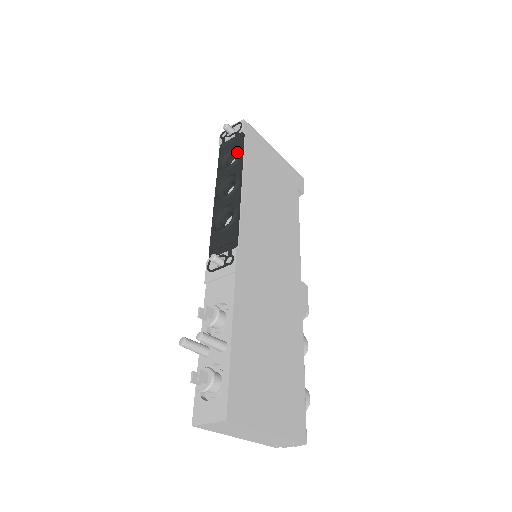
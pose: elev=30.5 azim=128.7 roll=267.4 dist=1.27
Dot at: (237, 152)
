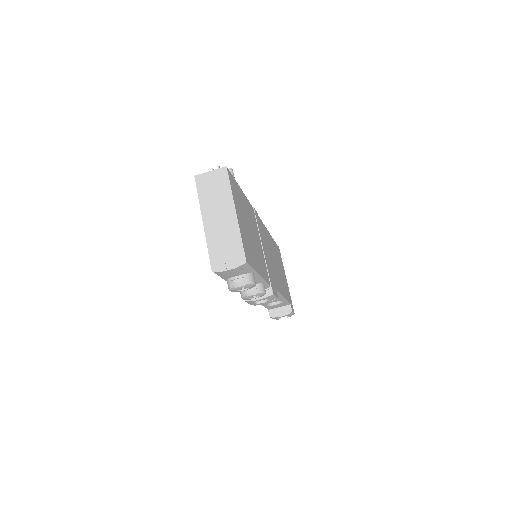
Dot at: occluded
